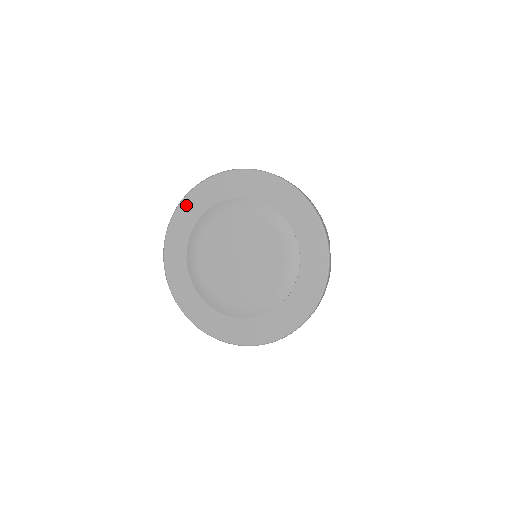
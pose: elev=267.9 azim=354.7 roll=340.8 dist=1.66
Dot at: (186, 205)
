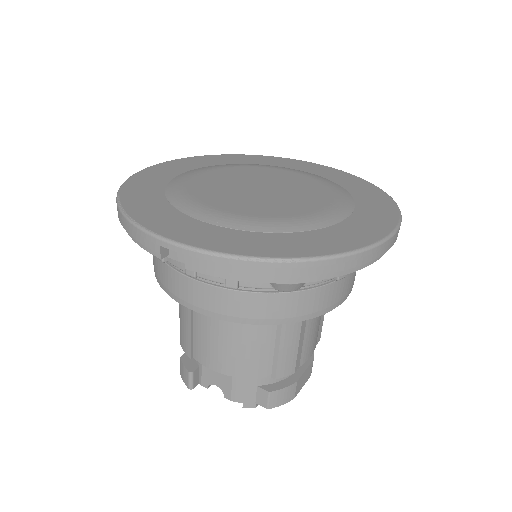
Dot at: (130, 193)
